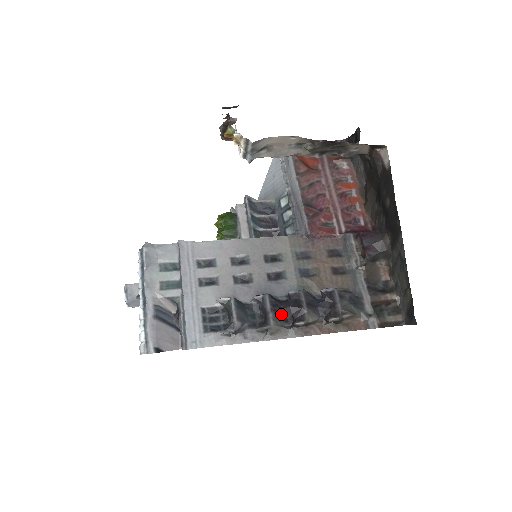
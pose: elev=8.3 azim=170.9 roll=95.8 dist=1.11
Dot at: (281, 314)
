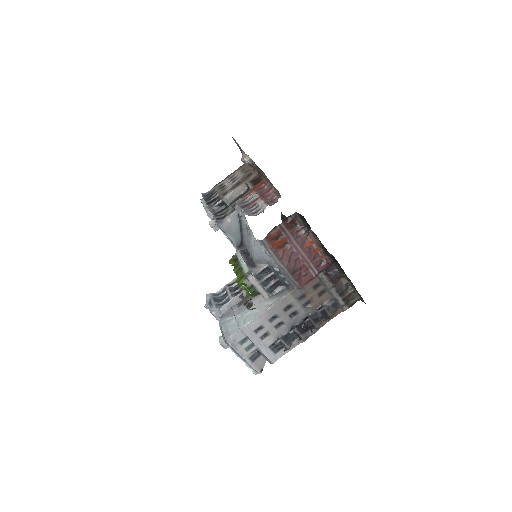
Dot at: (304, 330)
